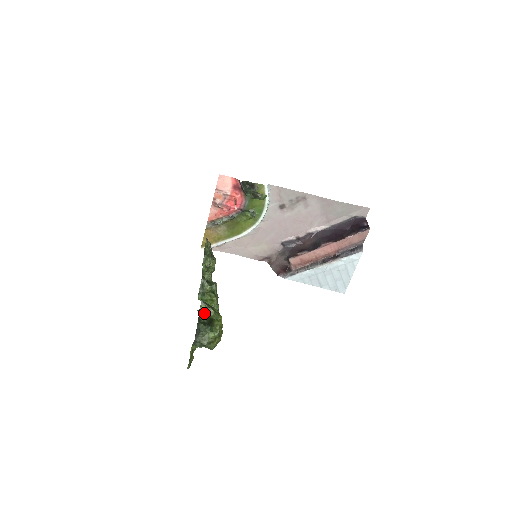
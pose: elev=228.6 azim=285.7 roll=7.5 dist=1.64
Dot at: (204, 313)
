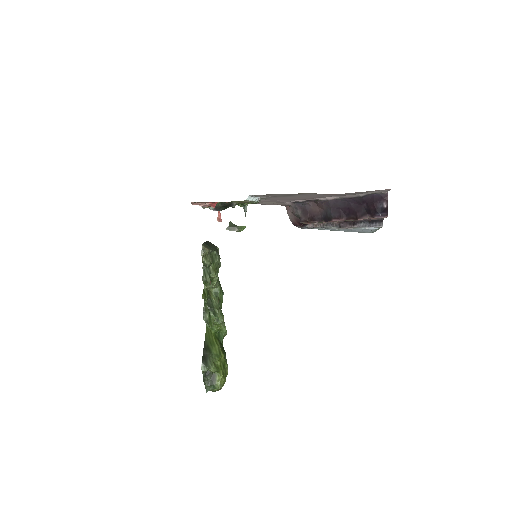
Dot at: (207, 371)
